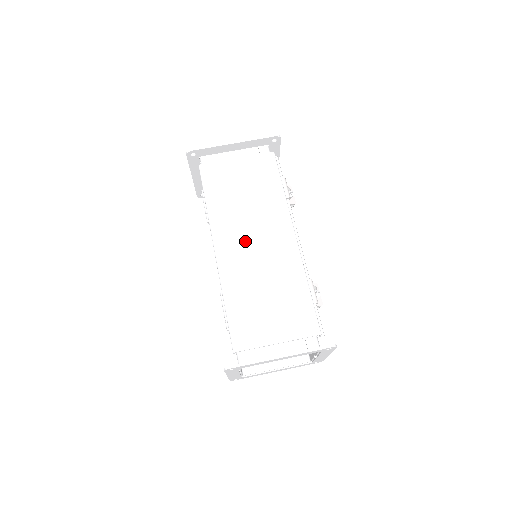
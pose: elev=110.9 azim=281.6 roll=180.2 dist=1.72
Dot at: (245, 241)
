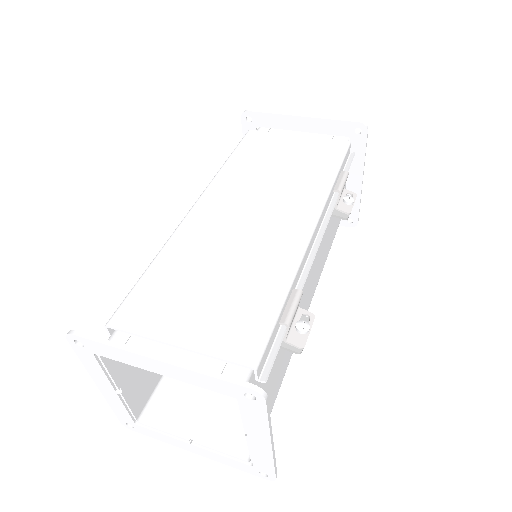
Dot at: (239, 209)
